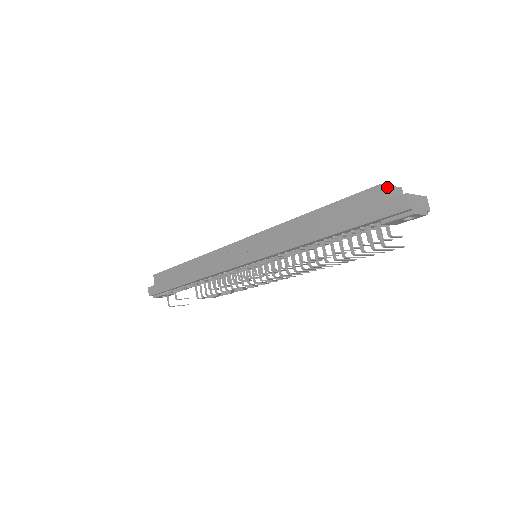
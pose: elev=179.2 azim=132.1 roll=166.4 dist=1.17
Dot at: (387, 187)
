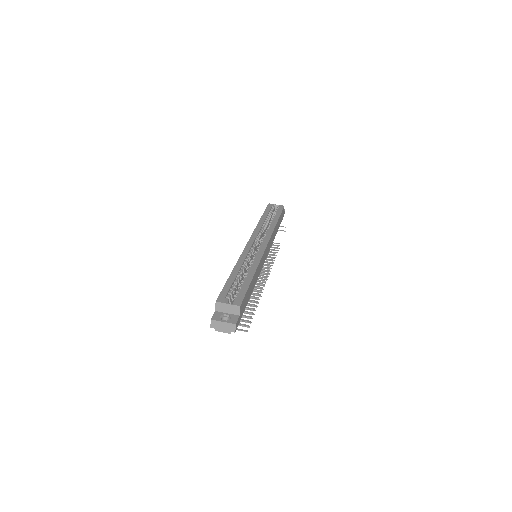
Dot at: (222, 304)
